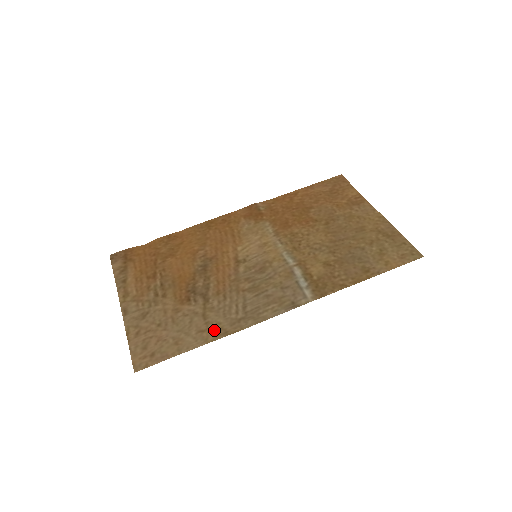
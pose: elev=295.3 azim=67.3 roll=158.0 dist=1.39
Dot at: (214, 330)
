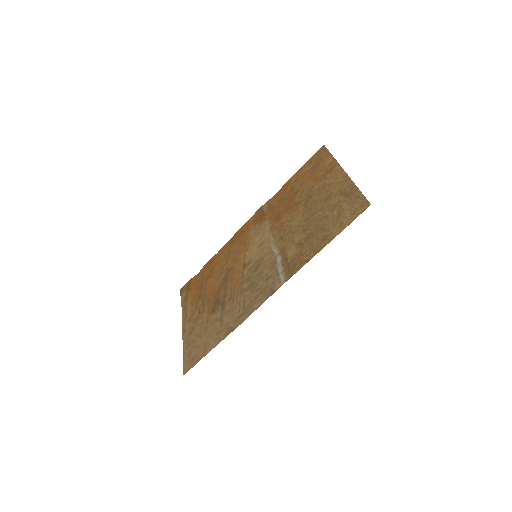
Dot at: (225, 330)
